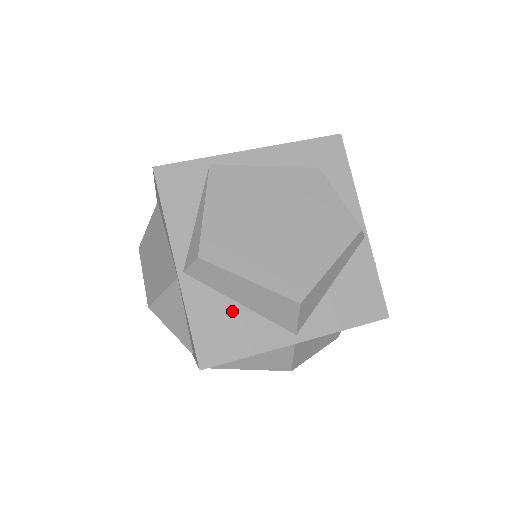
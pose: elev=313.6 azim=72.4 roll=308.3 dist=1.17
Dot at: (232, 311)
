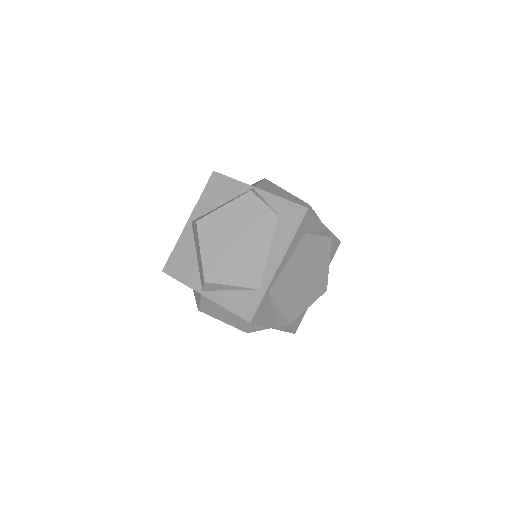
Dot at: occluded
